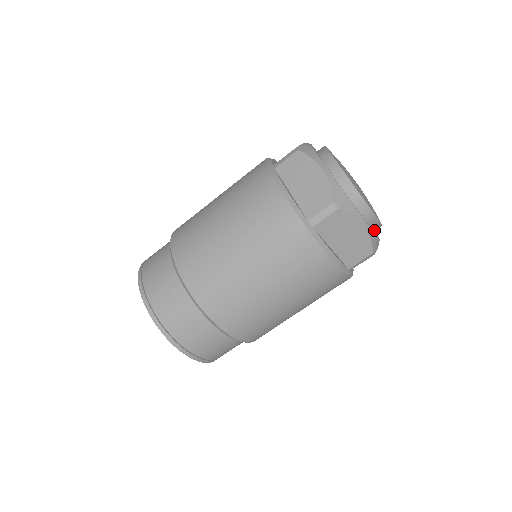
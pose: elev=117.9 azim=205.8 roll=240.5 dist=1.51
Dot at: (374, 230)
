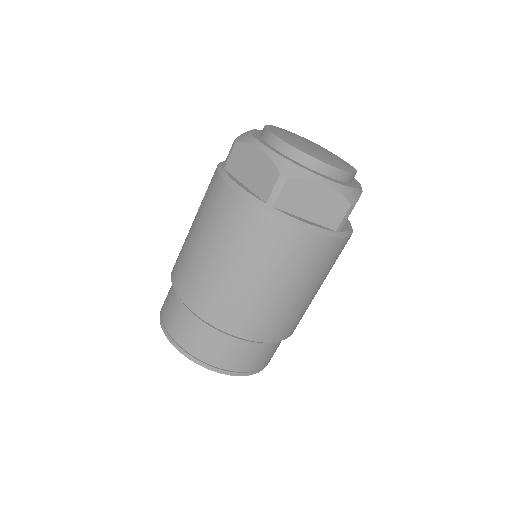
Dot at: (308, 166)
